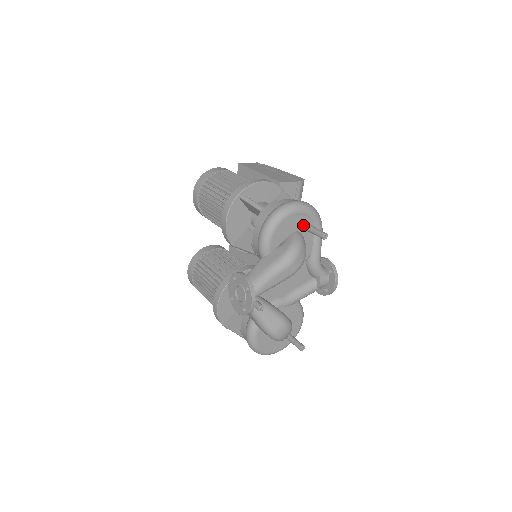
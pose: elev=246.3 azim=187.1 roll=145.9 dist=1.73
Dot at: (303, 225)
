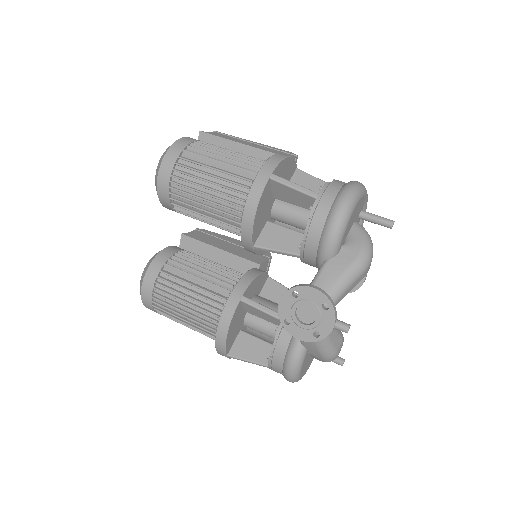
Dot at: (359, 212)
